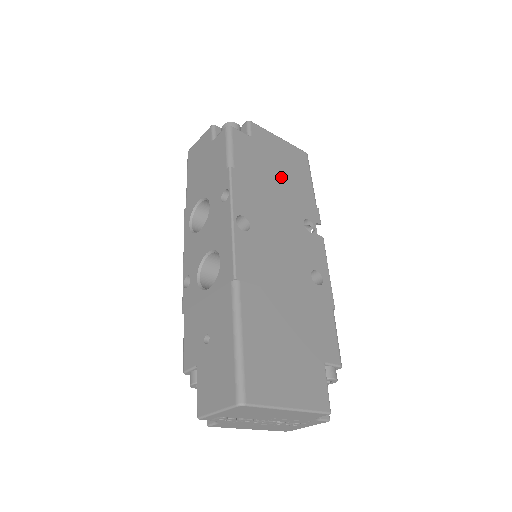
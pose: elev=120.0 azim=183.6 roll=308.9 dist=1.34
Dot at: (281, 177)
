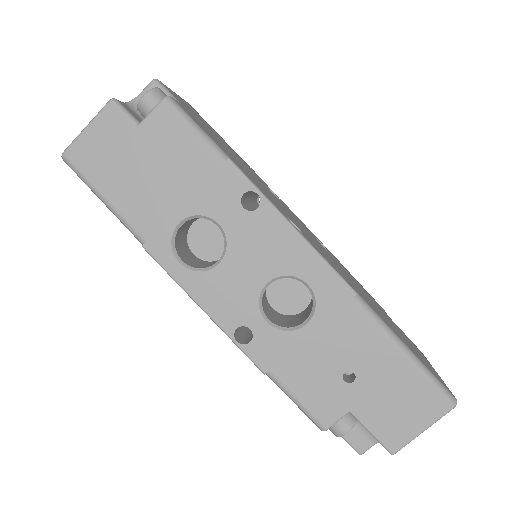
Dot at: (227, 147)
